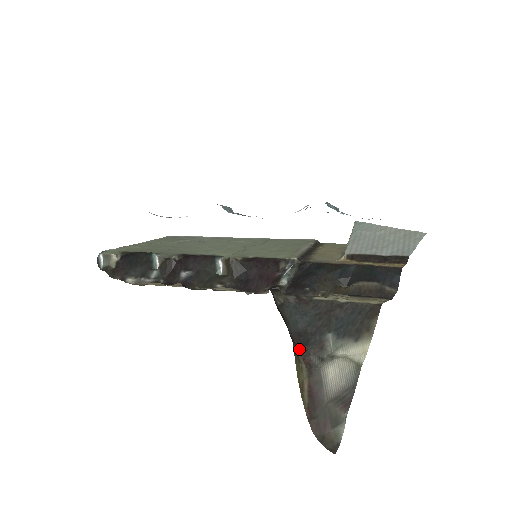
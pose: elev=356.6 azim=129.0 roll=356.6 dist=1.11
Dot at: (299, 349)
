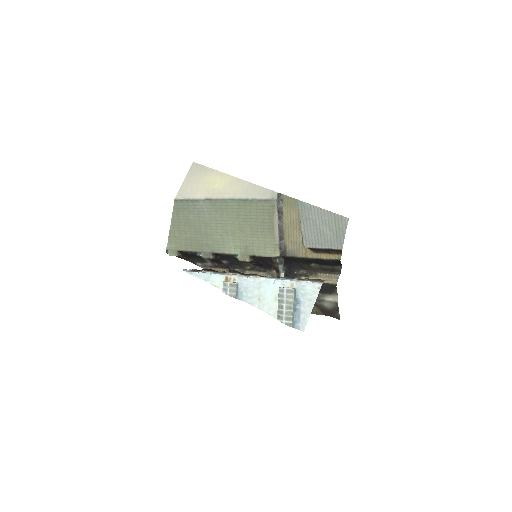
Dot at: occluded
